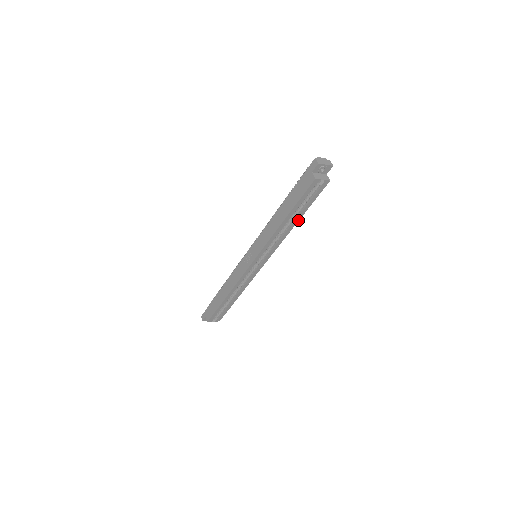
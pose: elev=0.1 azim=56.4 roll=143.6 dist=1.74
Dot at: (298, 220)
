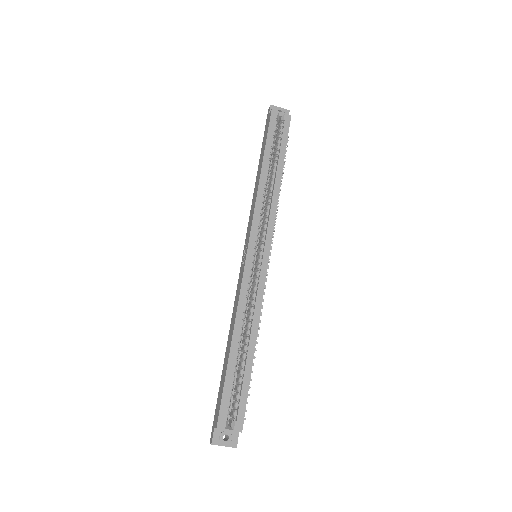
Dot at: (281, 172)
